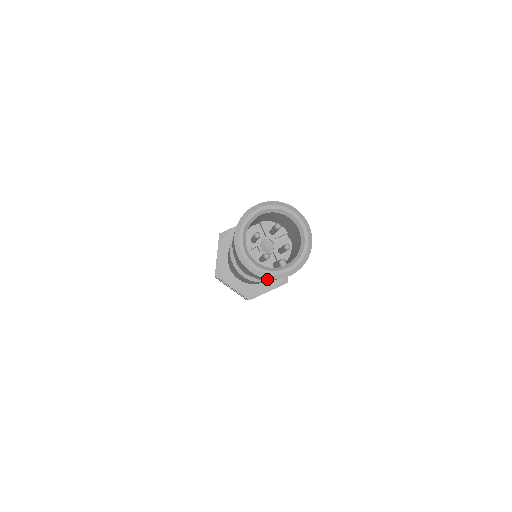
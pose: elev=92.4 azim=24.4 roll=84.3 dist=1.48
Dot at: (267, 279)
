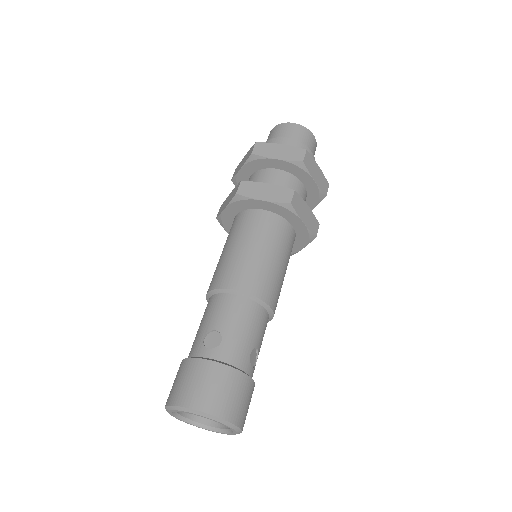
Dot at: occluded
